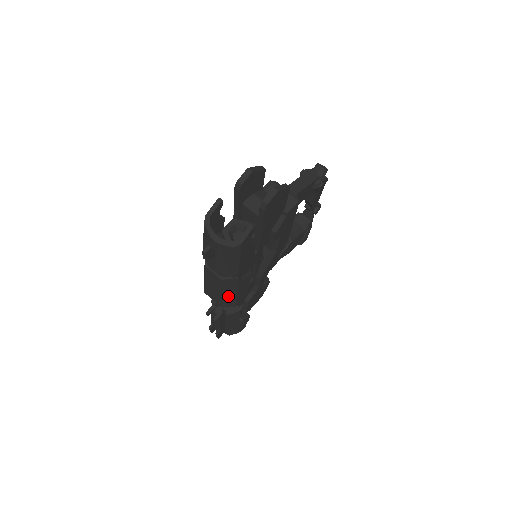
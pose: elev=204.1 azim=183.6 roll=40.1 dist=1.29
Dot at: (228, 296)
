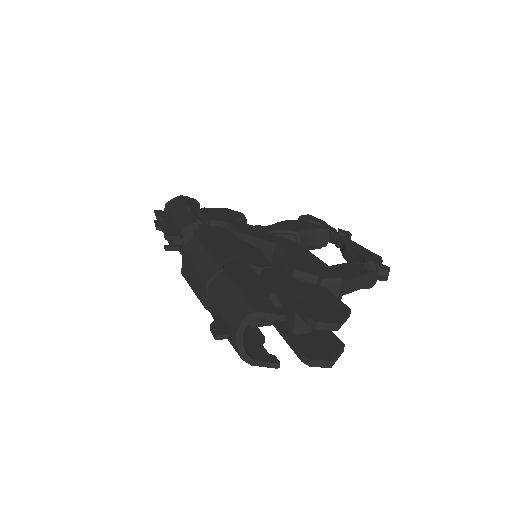
Dot at: occluded
